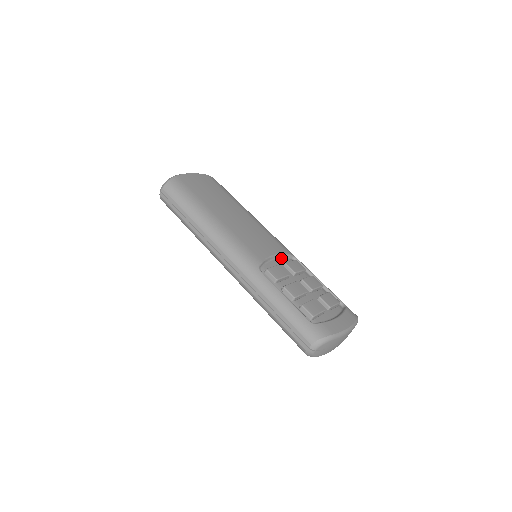
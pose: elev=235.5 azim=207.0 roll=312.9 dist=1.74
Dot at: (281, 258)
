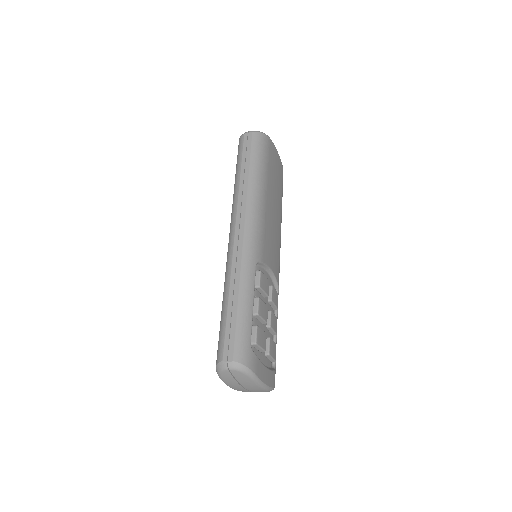
Dot at: (272, 279)
